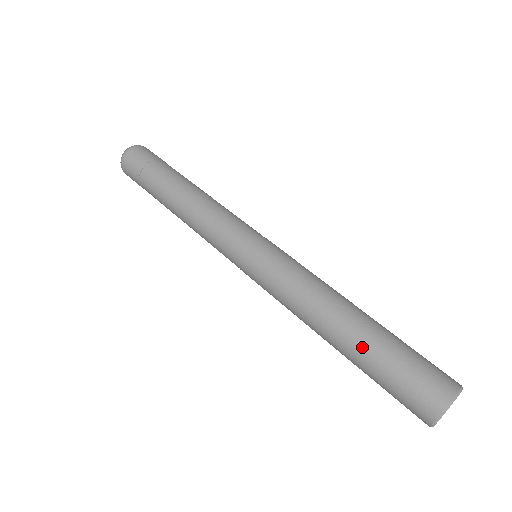
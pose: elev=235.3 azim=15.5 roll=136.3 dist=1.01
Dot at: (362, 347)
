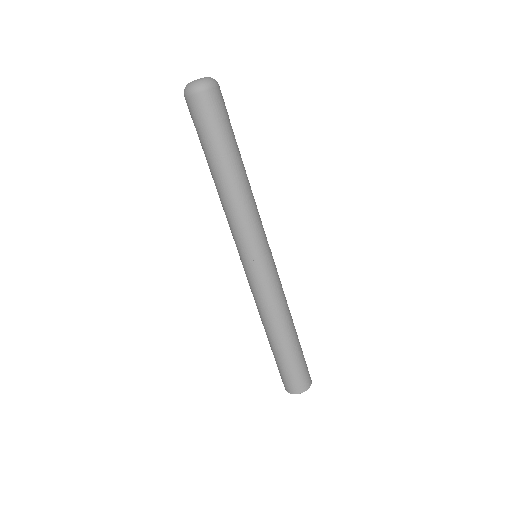
Dot at: (285, 352)
